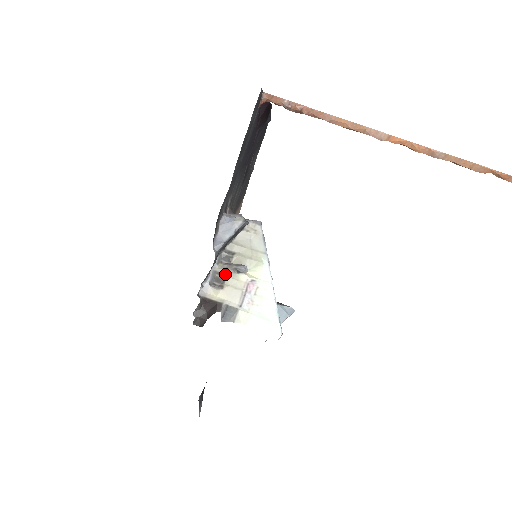
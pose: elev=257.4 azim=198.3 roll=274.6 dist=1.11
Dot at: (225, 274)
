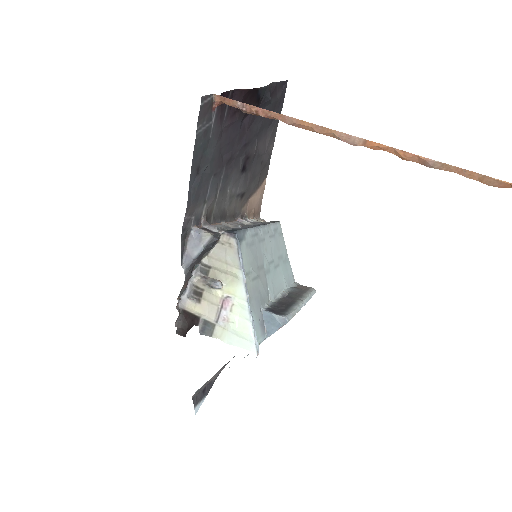
Dot at: (202, 288)
